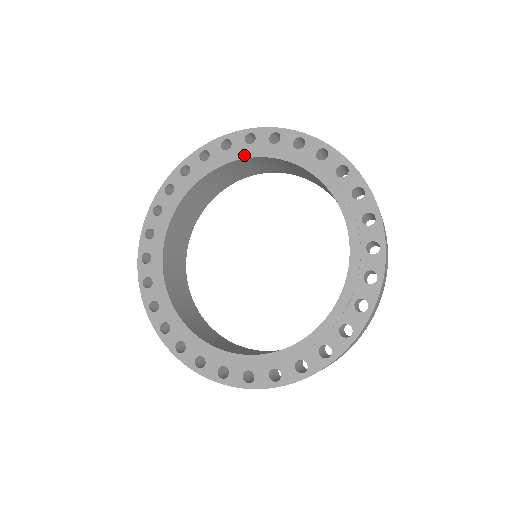
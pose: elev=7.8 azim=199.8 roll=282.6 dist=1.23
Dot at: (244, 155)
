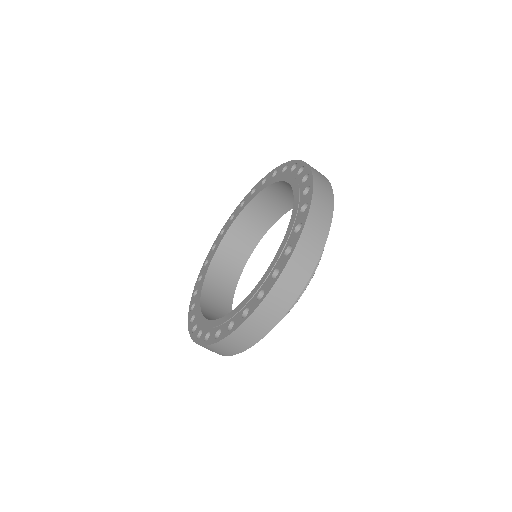
Dot at: (249, 201)
